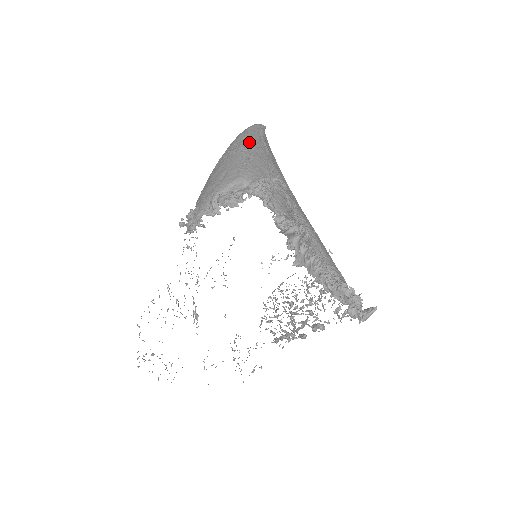
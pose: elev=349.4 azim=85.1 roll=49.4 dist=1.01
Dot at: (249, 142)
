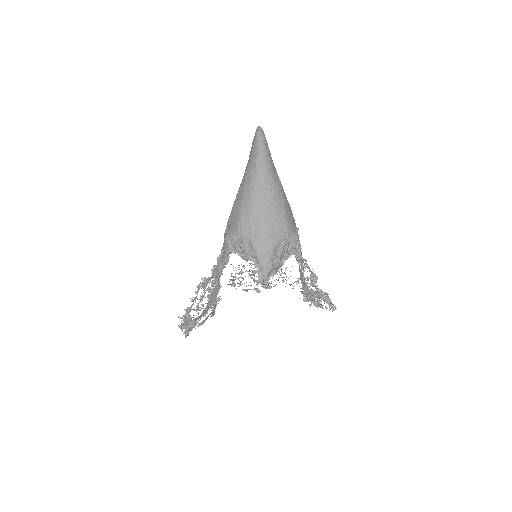
Dot at: (275, 179)
